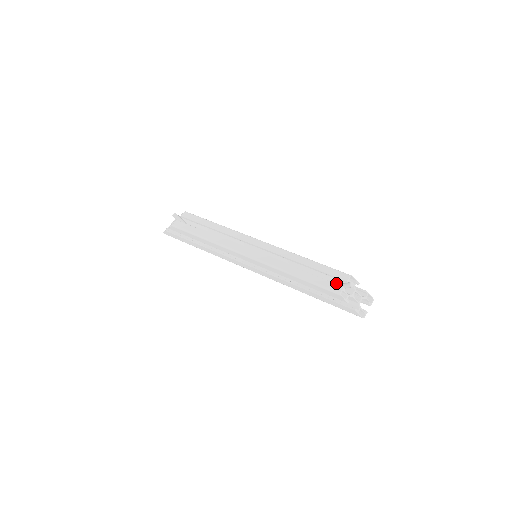
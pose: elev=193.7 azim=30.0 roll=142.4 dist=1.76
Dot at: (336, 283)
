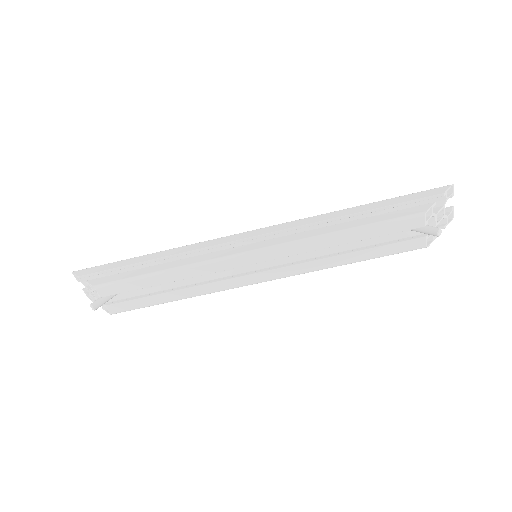
Dot at: occluded
